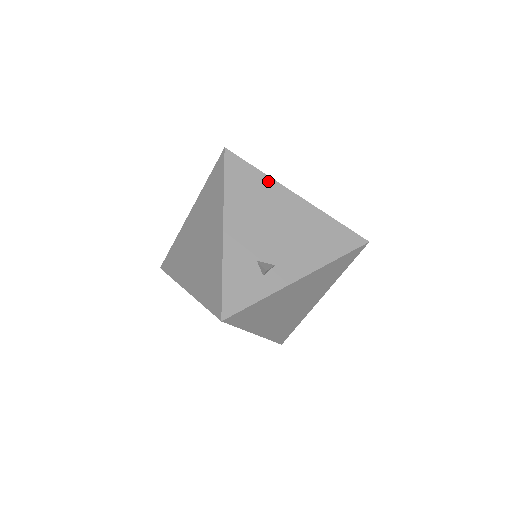
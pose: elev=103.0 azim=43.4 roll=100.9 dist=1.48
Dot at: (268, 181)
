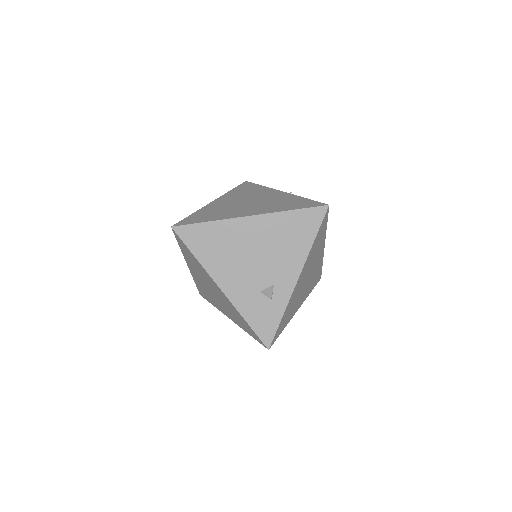
Dot at: (221, 225)
